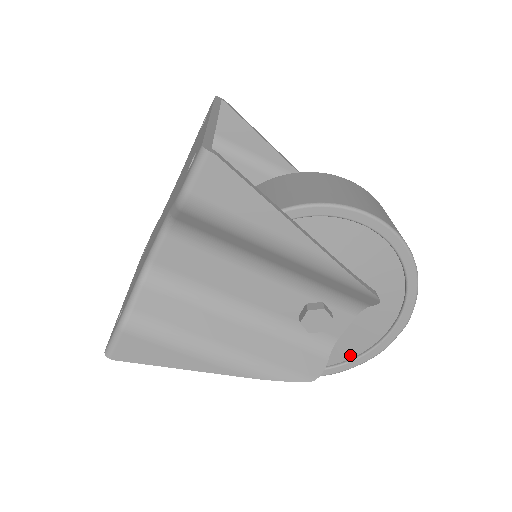
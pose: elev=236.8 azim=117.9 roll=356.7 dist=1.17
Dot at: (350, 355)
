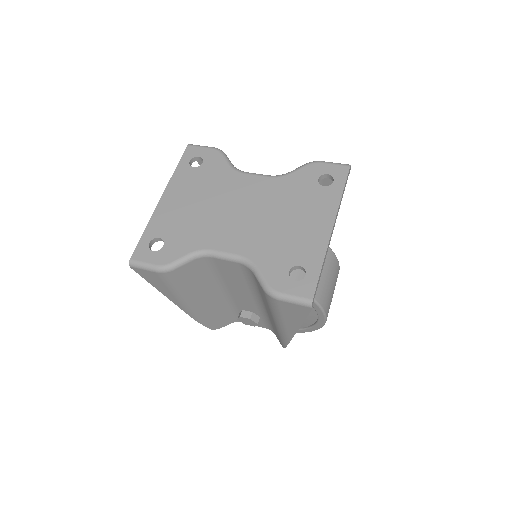
Dot at: occluded
